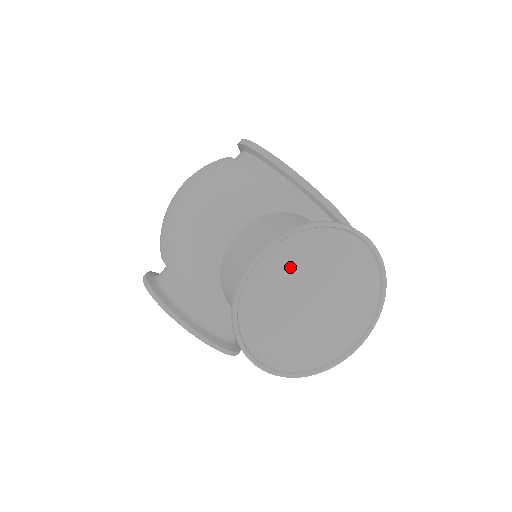
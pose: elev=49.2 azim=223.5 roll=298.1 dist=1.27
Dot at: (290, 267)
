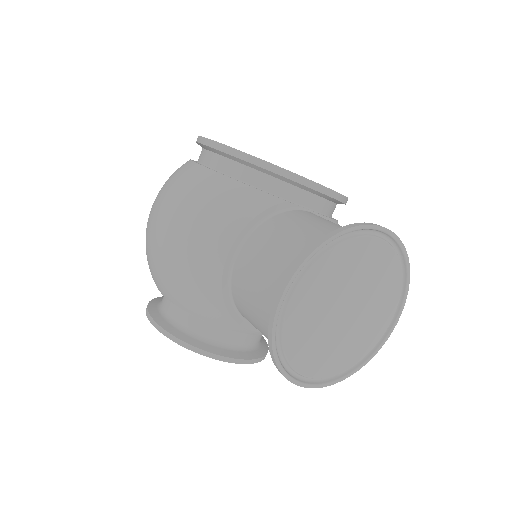
Dot at: (316, 289)
